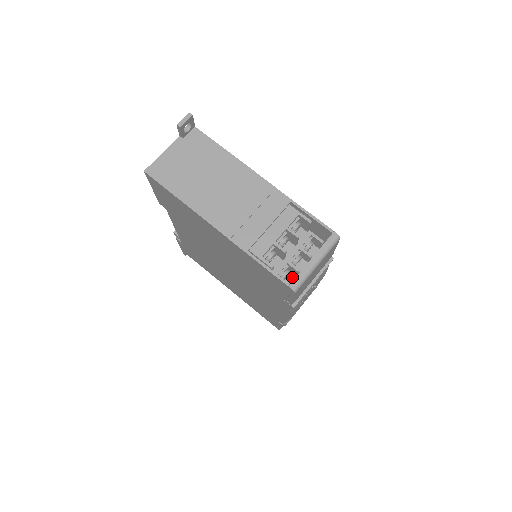
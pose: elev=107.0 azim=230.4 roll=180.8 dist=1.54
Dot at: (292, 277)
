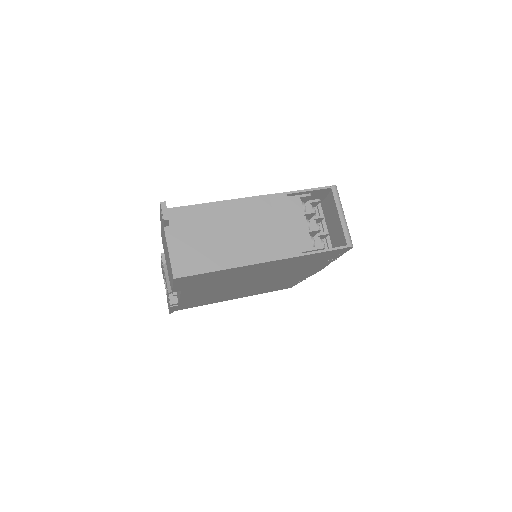
Dot at: occluded
